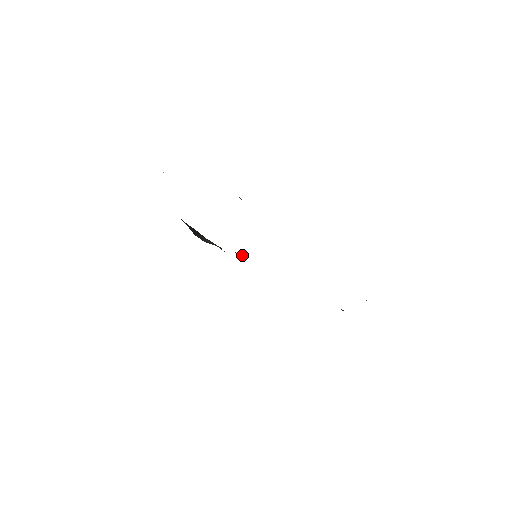
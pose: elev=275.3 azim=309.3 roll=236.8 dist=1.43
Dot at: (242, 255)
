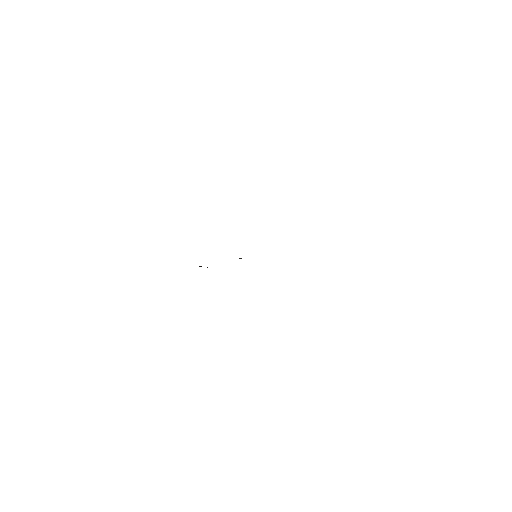
Dot at: occluded
